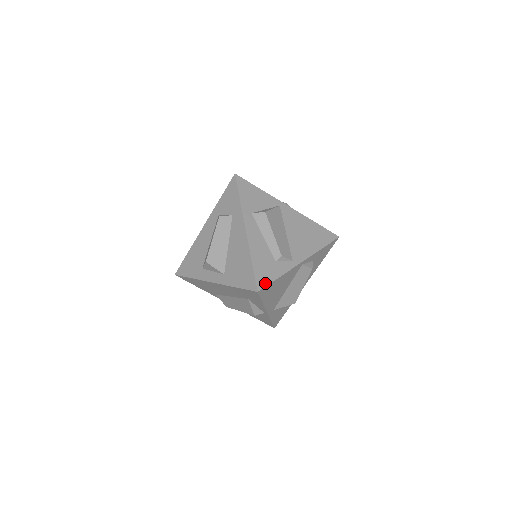
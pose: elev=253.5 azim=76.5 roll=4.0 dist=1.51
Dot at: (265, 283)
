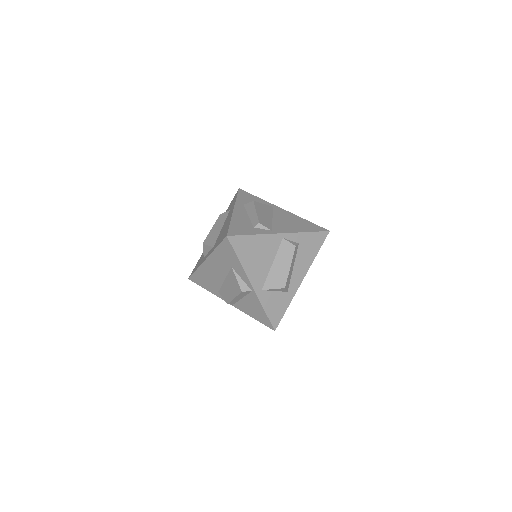
Dot at: (237, 234)
